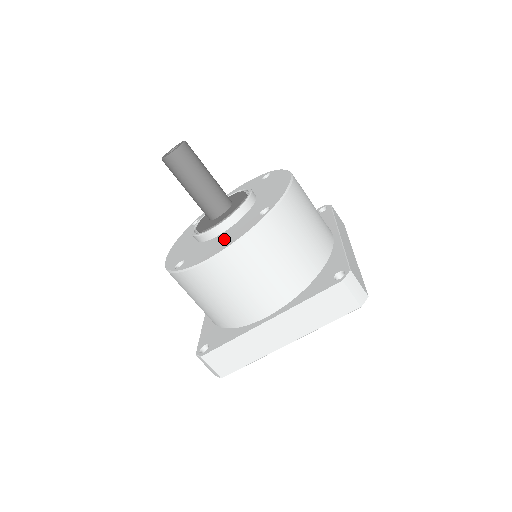
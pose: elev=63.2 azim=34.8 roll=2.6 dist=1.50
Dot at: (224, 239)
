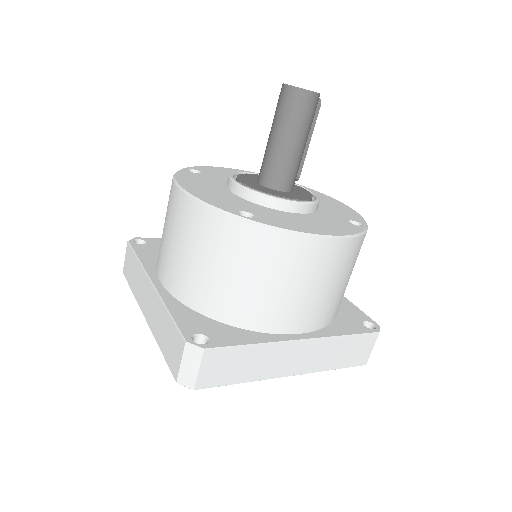
Dot at: (211, 191)
